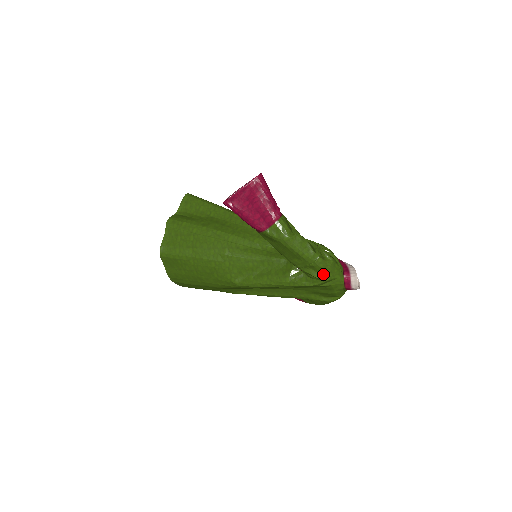
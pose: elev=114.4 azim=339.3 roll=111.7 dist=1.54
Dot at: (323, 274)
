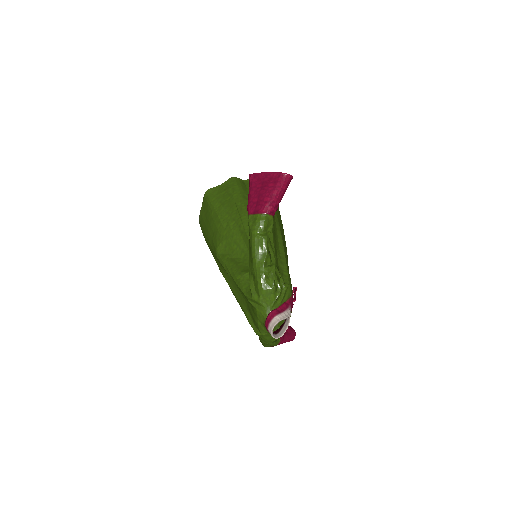
Dot at: (257, 291)
